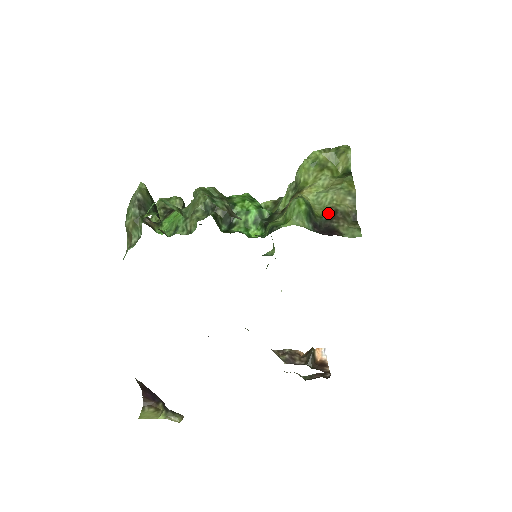
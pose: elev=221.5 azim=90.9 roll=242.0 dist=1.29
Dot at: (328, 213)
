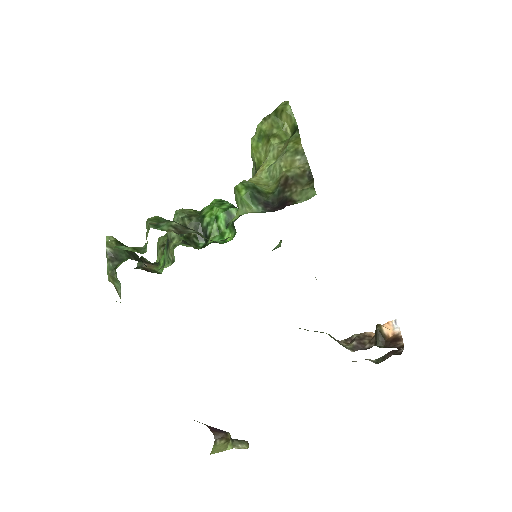
Dot at: (279, 185)
